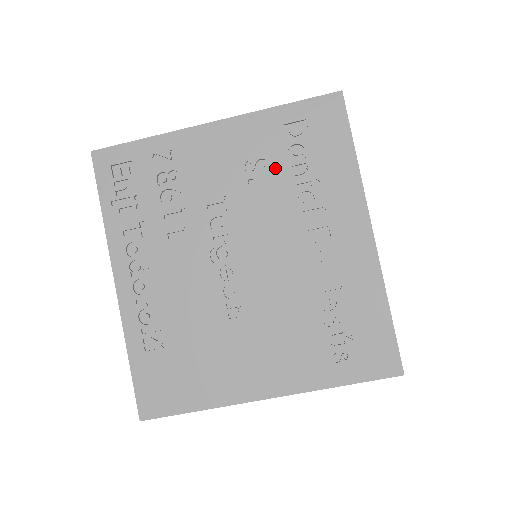
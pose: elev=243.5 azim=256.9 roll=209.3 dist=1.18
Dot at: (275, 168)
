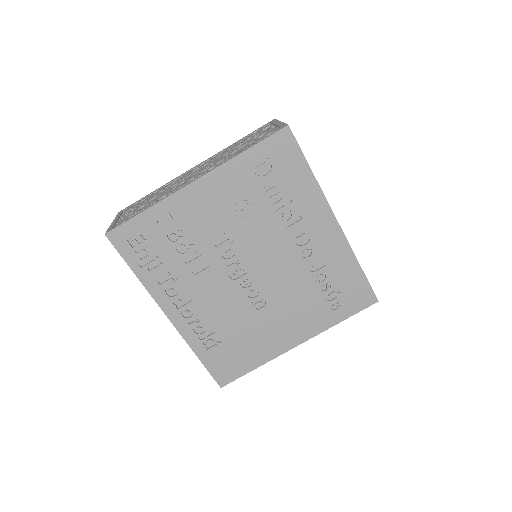
Dot at: (256, 200)
